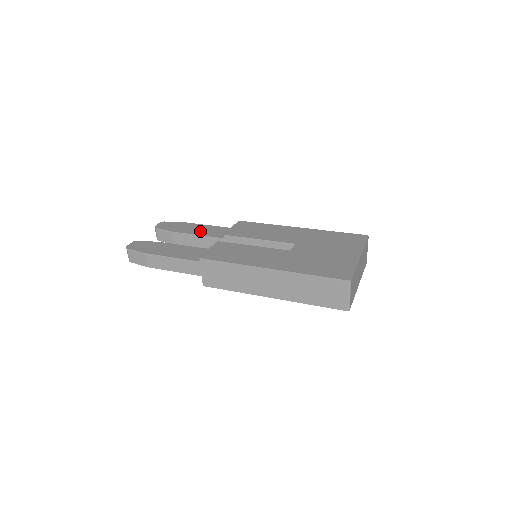
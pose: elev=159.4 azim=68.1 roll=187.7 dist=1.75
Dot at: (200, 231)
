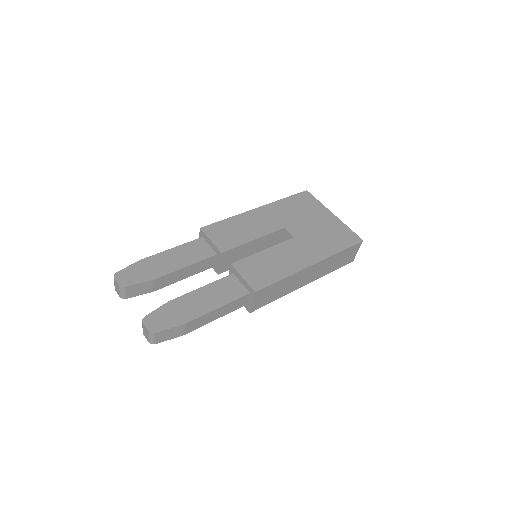
Dot at: (179, 261)
